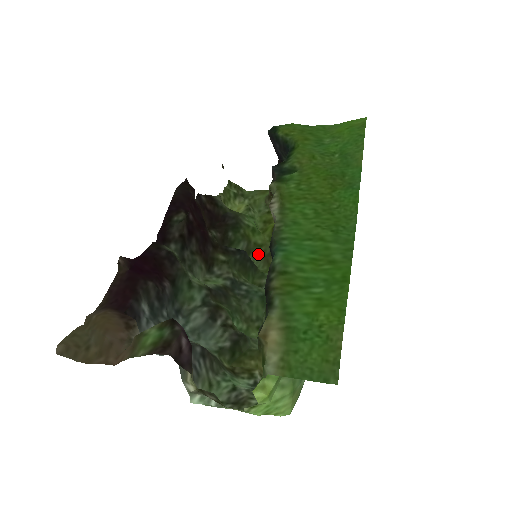
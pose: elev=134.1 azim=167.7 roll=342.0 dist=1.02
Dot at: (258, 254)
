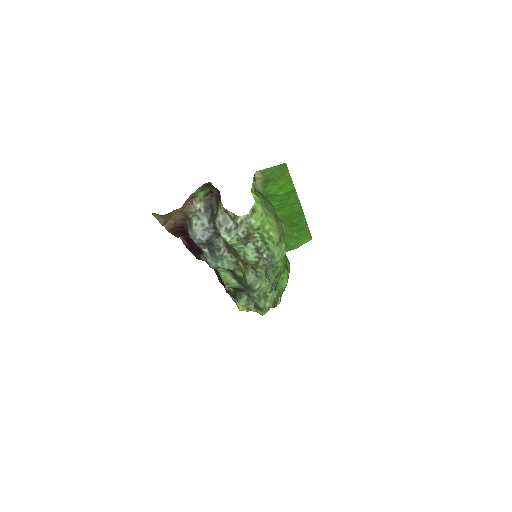
Dot at: occluded
